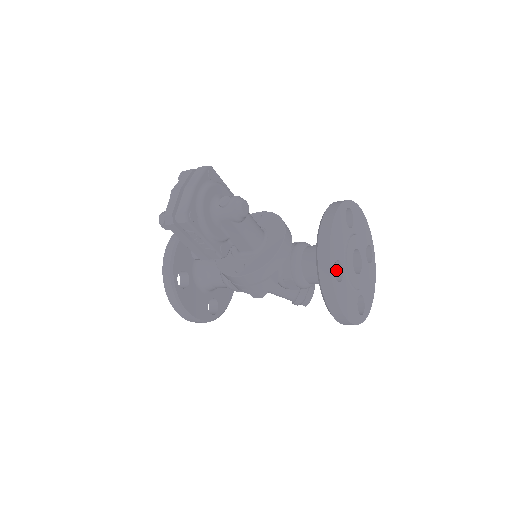
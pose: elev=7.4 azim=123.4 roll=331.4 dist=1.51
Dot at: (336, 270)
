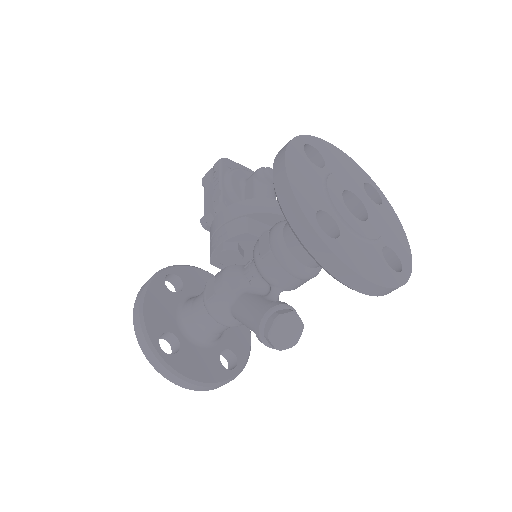
Dot at: occluded
